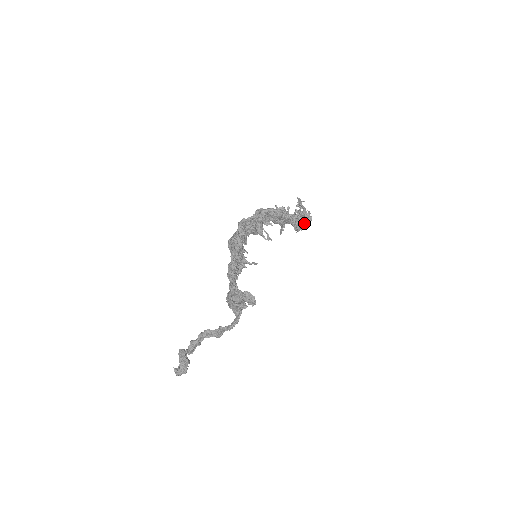
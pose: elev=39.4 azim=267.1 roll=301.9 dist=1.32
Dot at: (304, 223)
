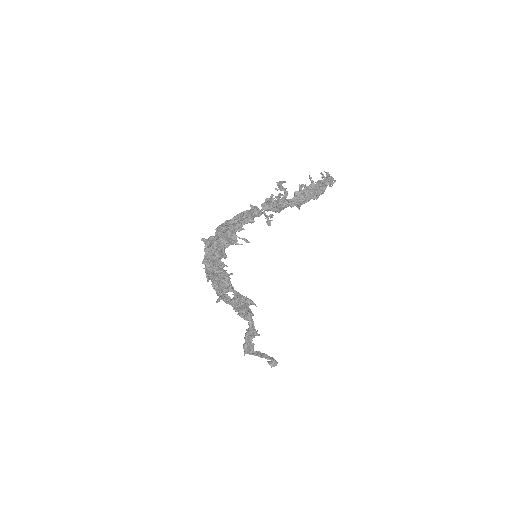
Dot at: (309, 194)
